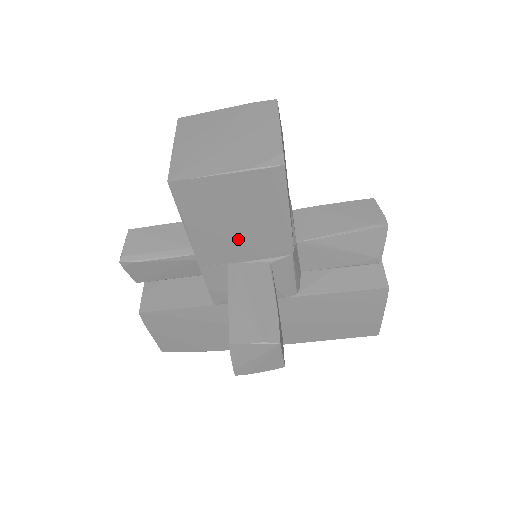
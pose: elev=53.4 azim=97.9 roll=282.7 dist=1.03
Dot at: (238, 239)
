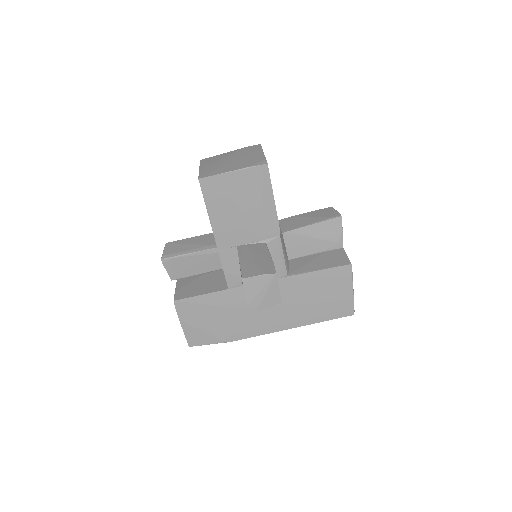
Dot at: (243, 223)
